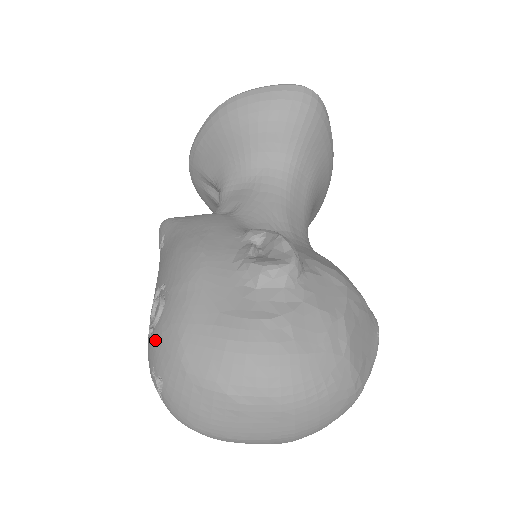
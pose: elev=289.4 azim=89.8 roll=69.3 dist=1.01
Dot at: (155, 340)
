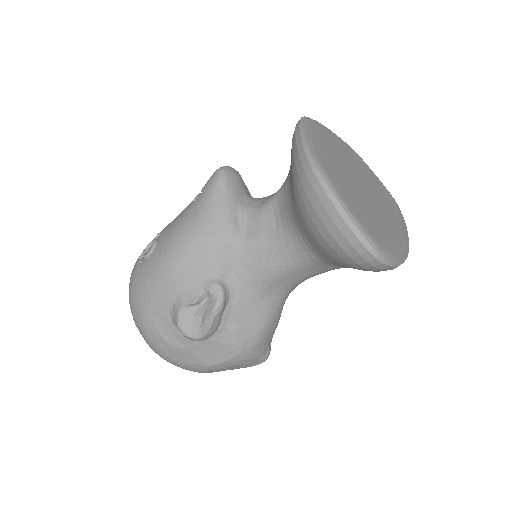
Dot at: (135, 266)
